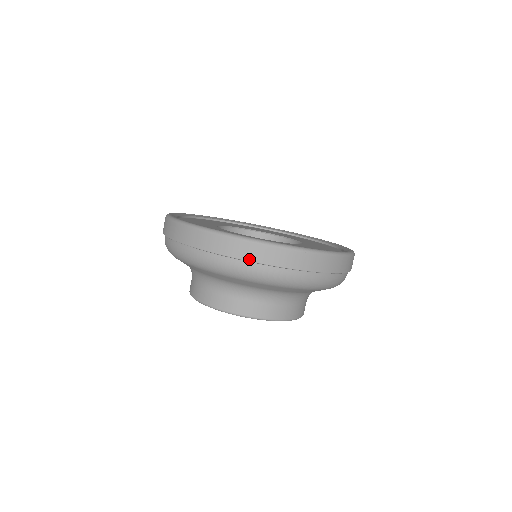
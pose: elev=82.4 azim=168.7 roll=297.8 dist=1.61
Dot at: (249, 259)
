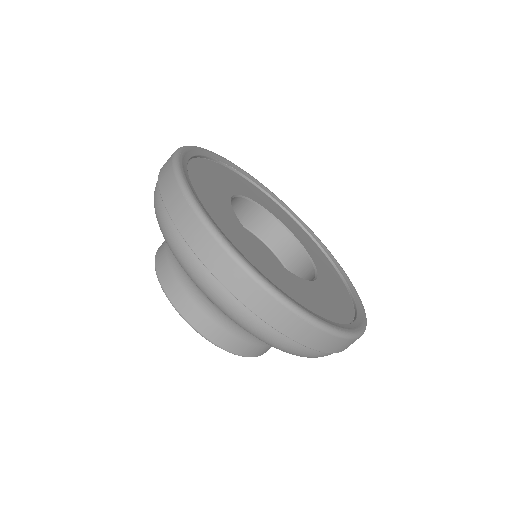
Dot at: (240, 298)
